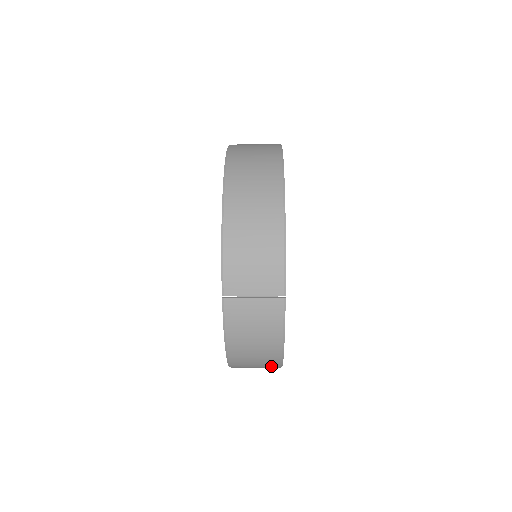
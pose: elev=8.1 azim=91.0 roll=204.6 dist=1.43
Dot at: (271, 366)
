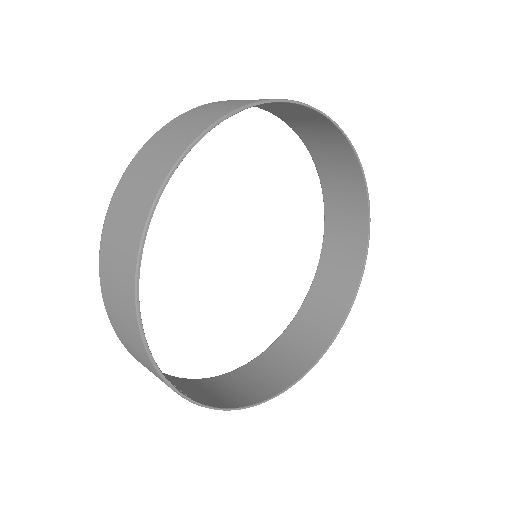
Dot at: (275, 387)
